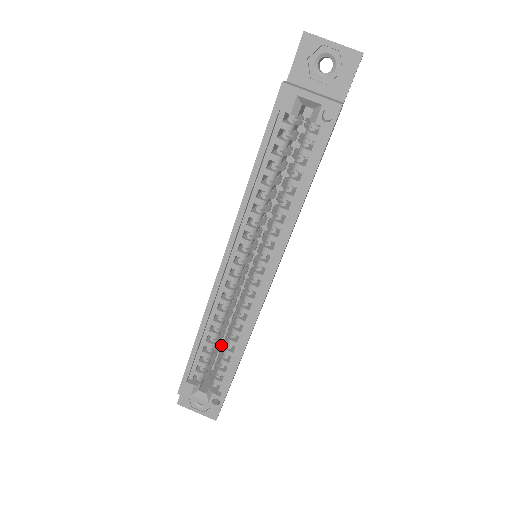
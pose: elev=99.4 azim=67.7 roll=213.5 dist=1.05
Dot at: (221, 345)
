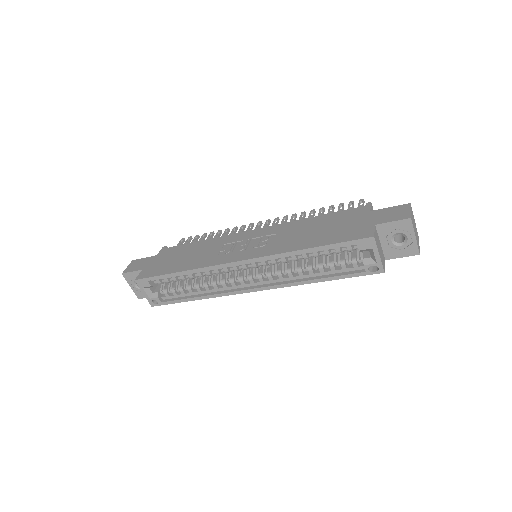
Dot at: occluded
